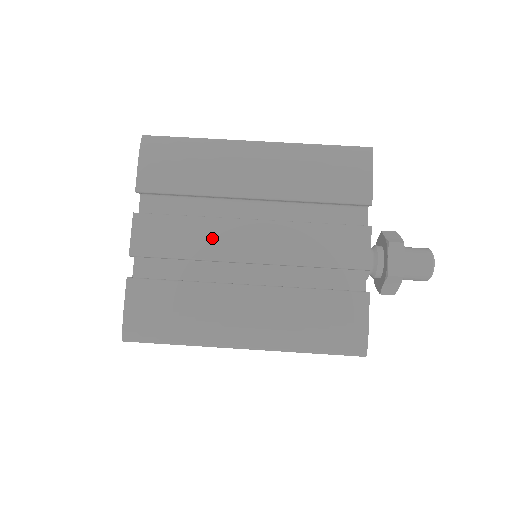
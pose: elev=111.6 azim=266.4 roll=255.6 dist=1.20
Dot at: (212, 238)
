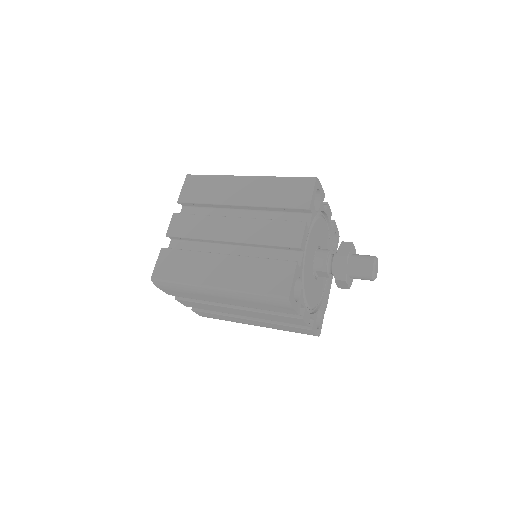
Dot at: occluded
